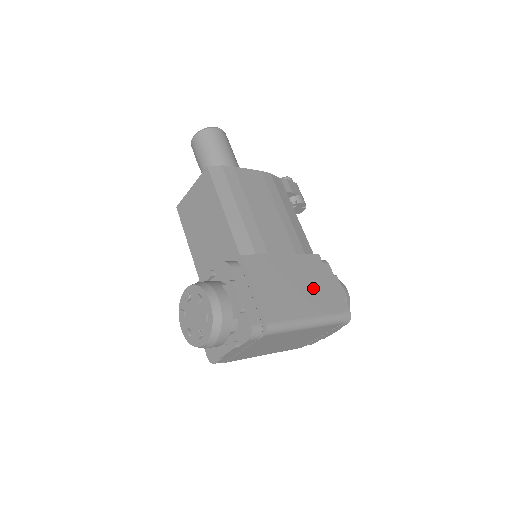
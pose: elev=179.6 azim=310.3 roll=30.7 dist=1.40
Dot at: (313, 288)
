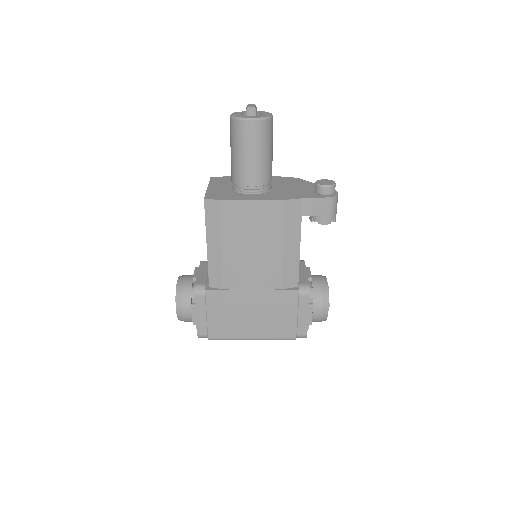
Dot at: (271, 318)
